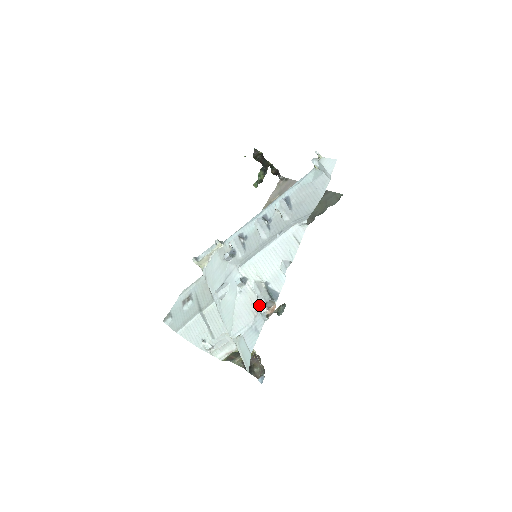
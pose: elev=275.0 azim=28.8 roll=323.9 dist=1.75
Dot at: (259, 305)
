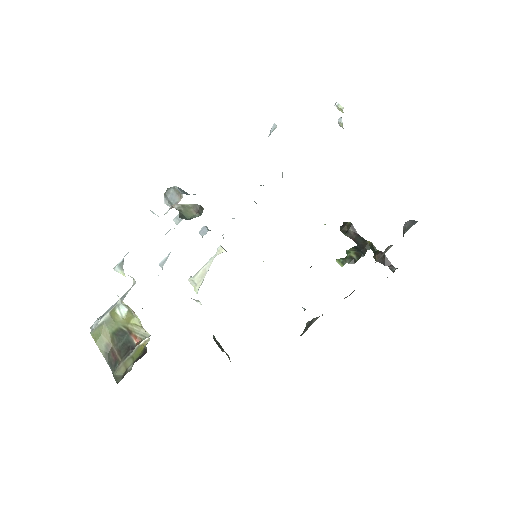
Dot at: occluded
